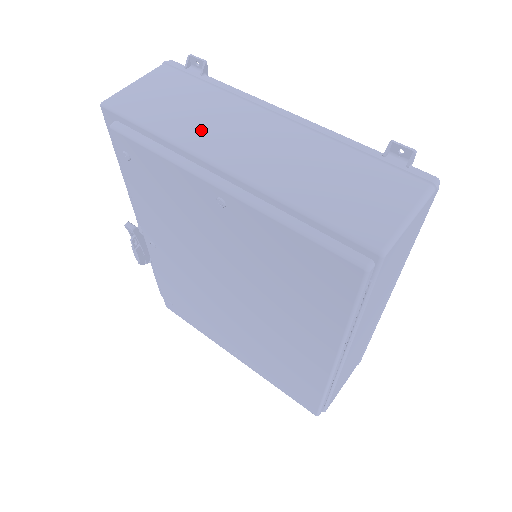
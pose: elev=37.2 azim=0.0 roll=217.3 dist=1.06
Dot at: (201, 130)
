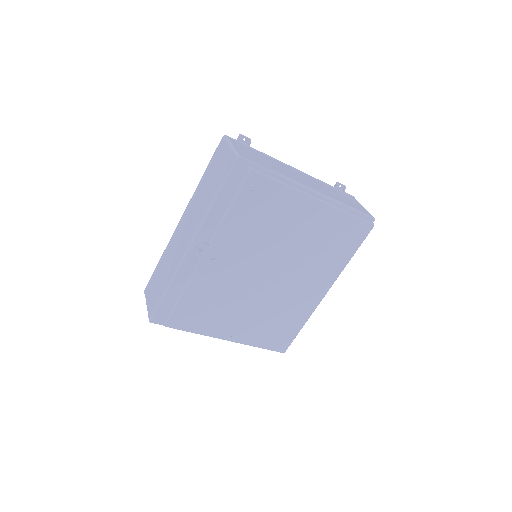
Dot at: (288, 174)
